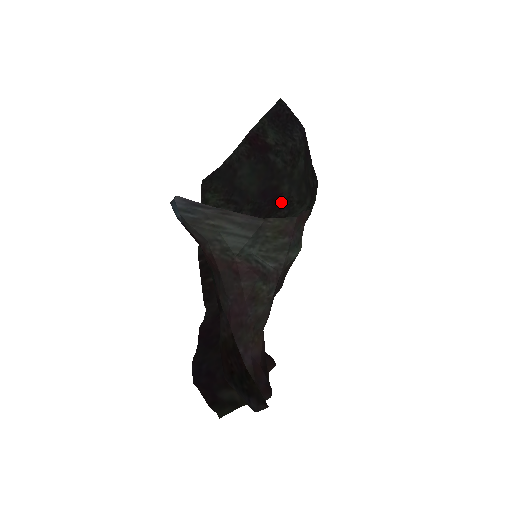
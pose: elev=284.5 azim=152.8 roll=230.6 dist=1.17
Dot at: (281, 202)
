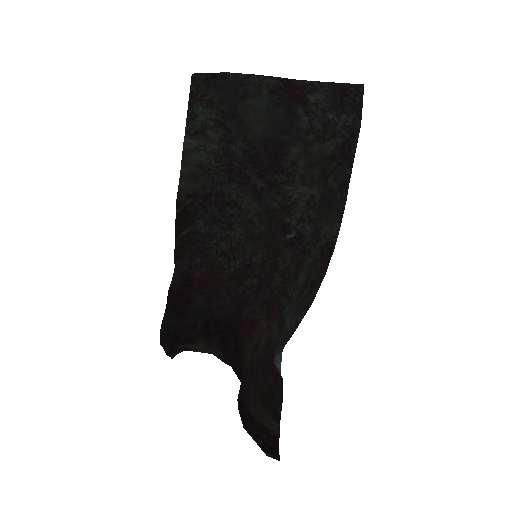
Dot at: (283, 164)
